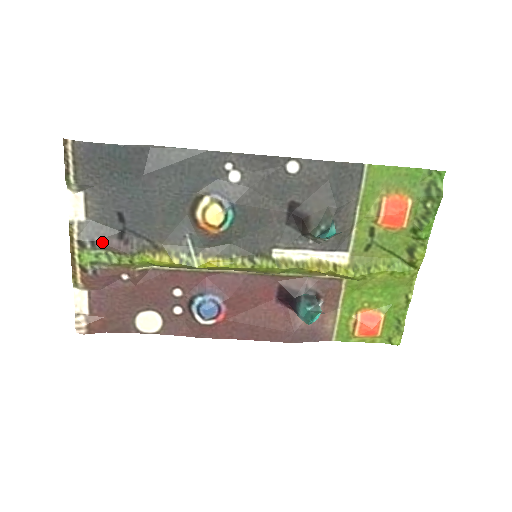
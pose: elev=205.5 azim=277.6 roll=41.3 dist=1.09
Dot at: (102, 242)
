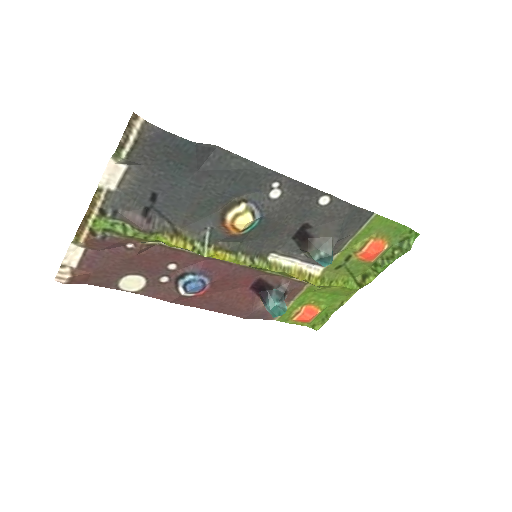
Dot at: (125, 215)
